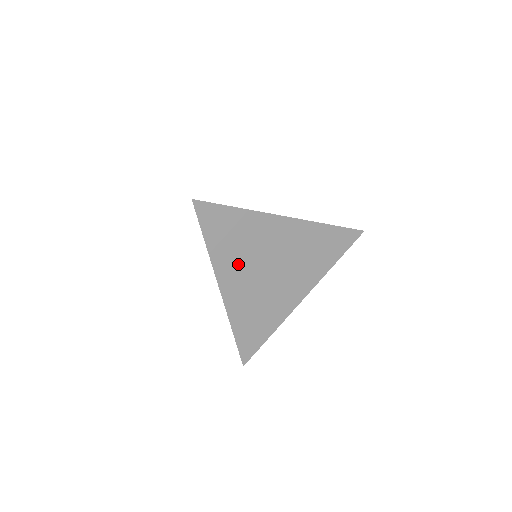
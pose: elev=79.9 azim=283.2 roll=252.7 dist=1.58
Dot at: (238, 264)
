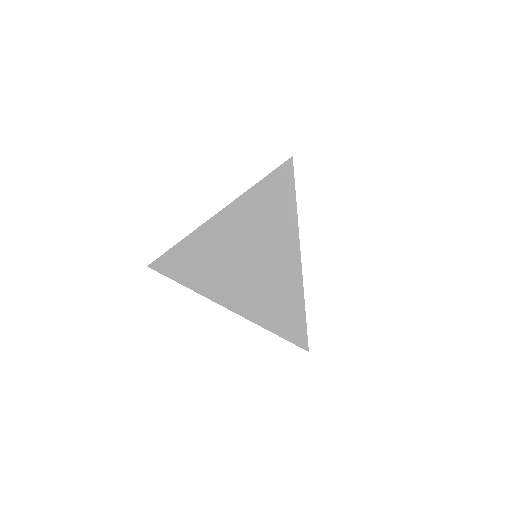
Dot at: (217, 278)
